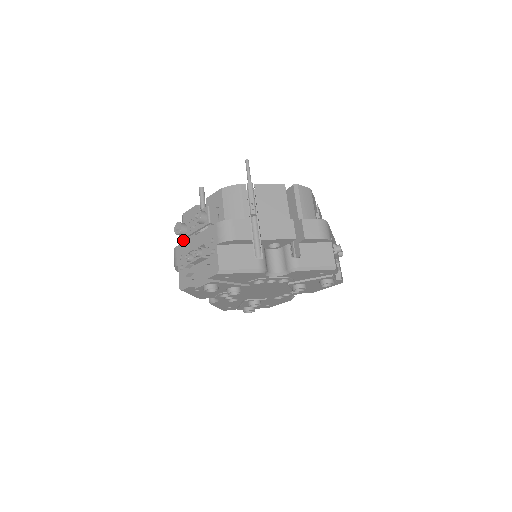
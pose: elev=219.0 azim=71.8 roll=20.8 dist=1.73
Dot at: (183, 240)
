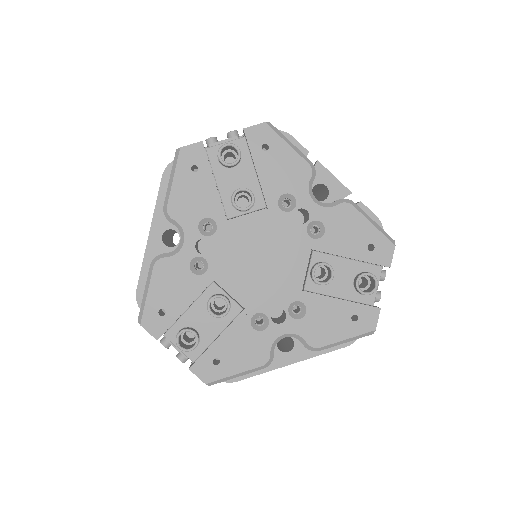
Dot at: occluded
